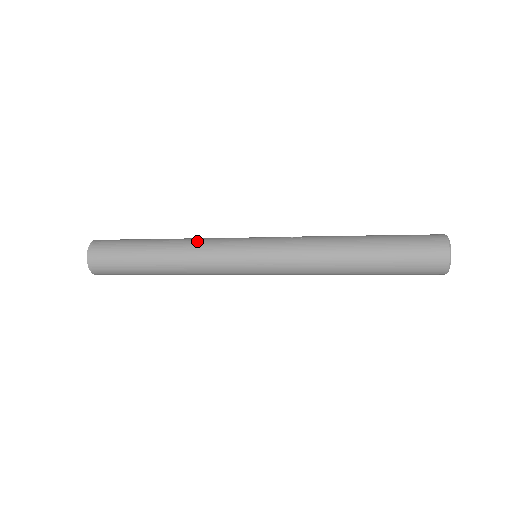
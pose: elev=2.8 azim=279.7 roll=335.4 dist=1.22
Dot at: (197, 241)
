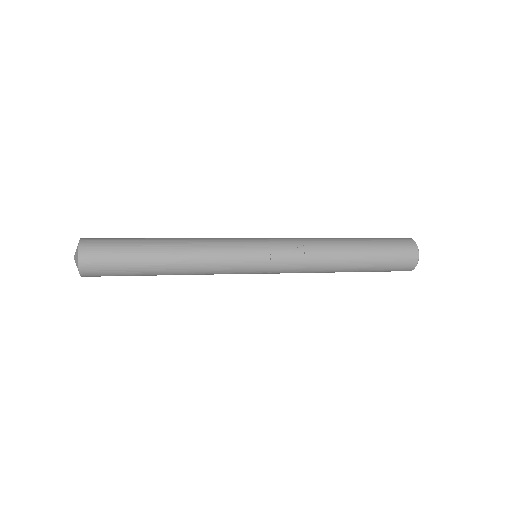
Dot at: (203, 255)
